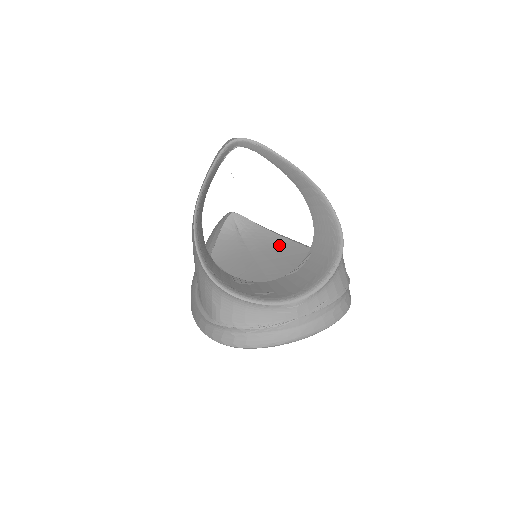
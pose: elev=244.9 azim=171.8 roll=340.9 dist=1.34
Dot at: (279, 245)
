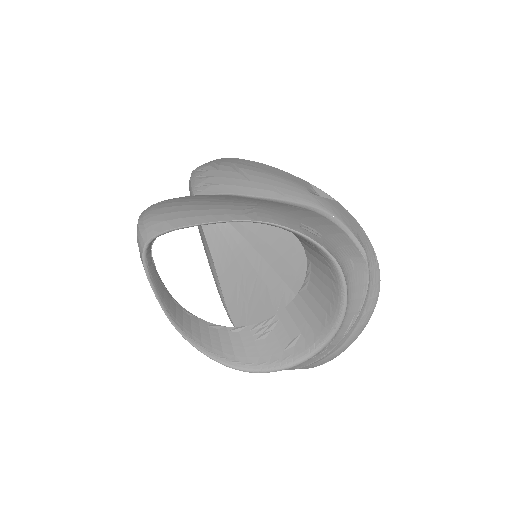
Dot at: occluded
